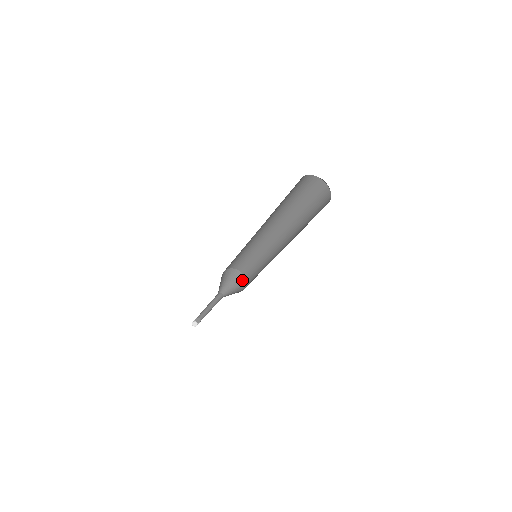
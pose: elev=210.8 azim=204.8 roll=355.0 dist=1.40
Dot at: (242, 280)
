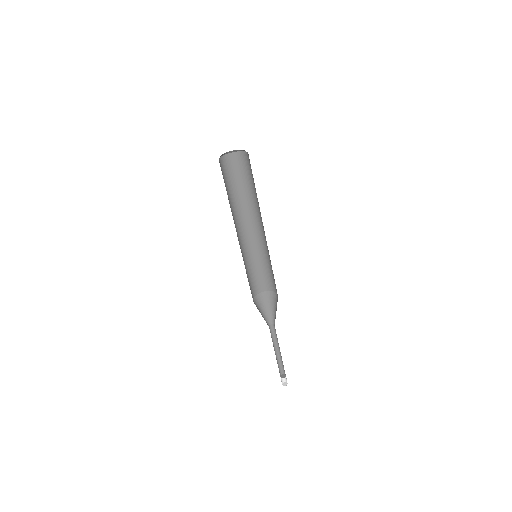
Dot at: occluded
